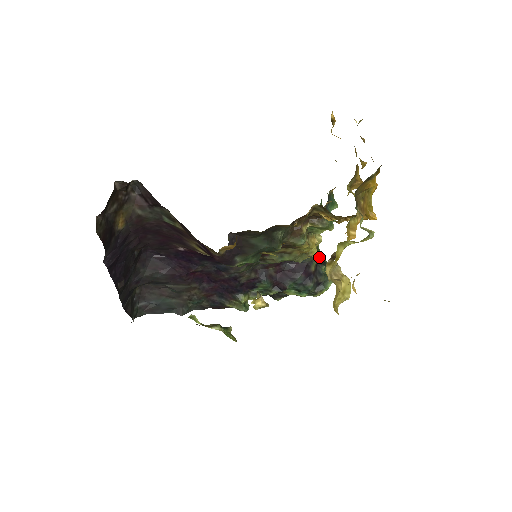
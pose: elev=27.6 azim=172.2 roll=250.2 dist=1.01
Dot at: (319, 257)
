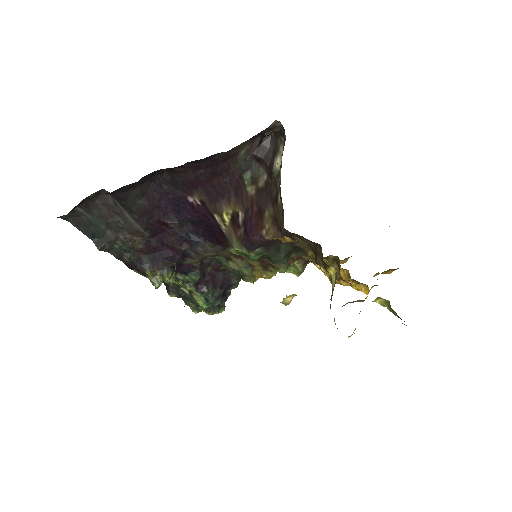
Dot at: occluded
